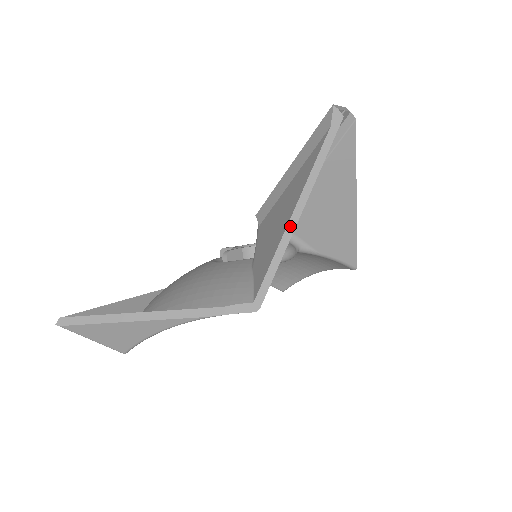
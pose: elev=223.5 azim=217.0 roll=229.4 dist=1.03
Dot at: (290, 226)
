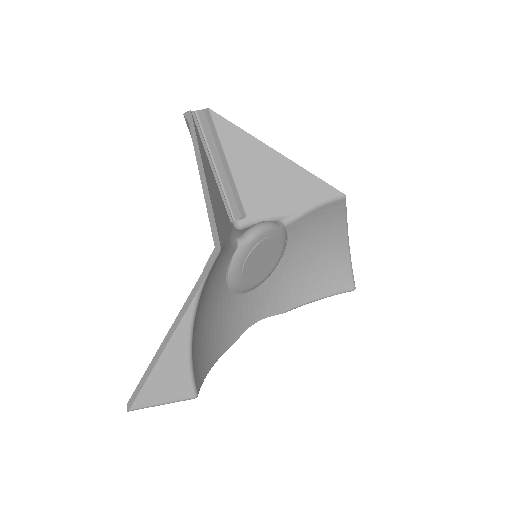
Dot at: (204, 186)
